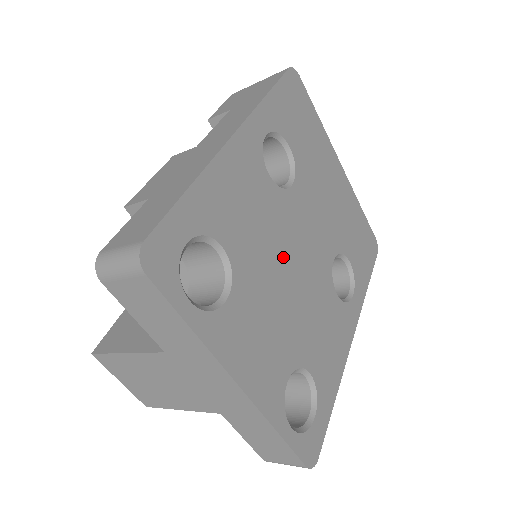
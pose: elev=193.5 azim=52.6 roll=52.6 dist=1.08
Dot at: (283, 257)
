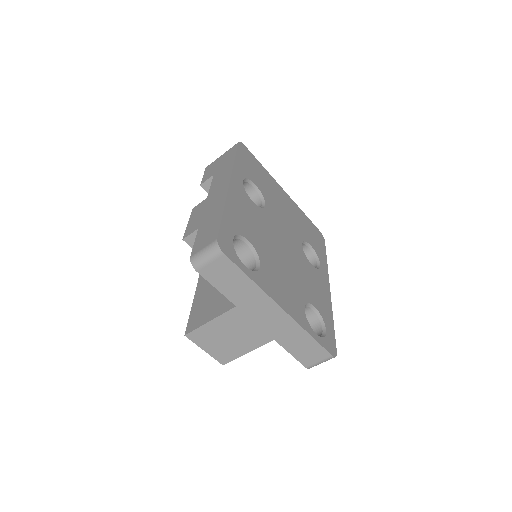
Dot at: (276, 244)
